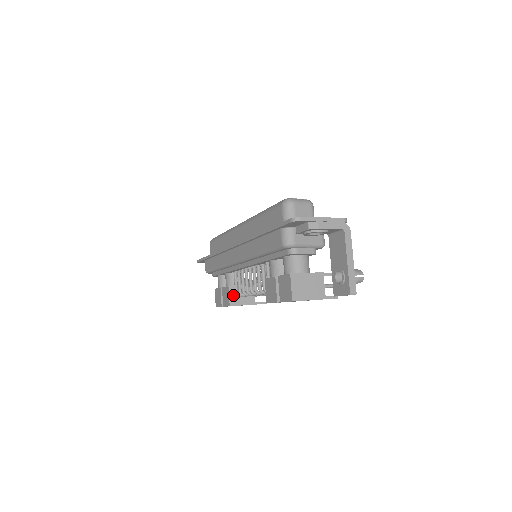
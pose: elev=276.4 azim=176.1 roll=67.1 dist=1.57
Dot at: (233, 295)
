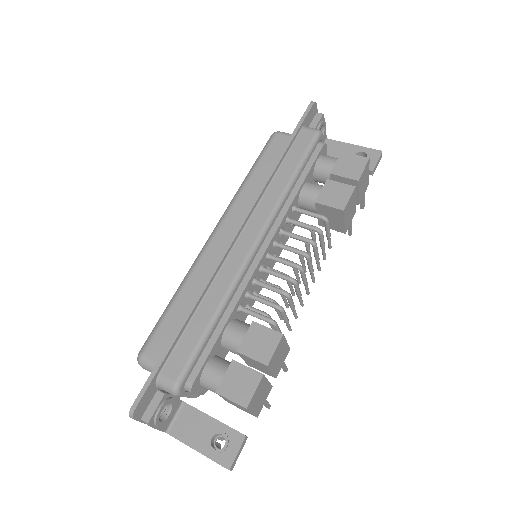
Dot at: (268, 329)
